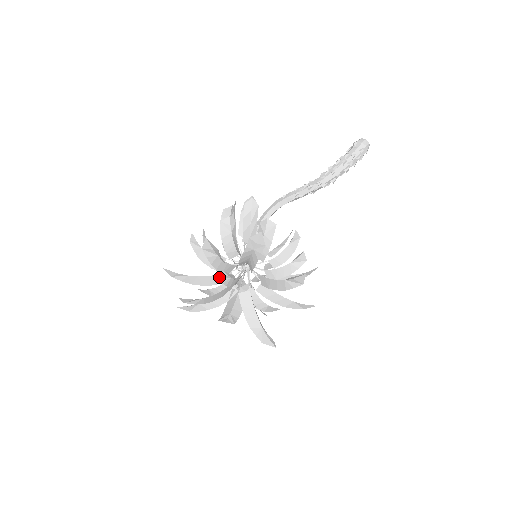
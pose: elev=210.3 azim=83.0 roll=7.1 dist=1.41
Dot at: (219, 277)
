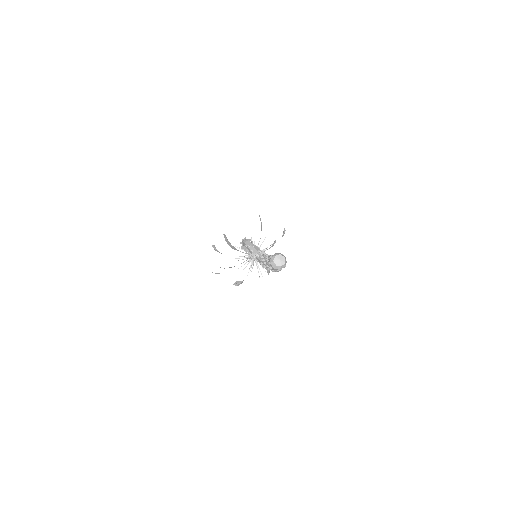
Dot at: occluded
